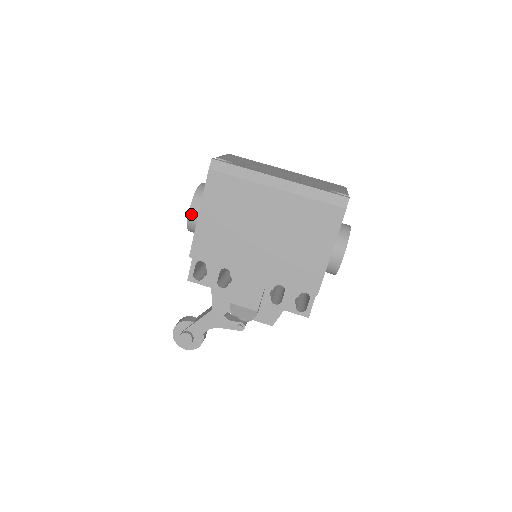
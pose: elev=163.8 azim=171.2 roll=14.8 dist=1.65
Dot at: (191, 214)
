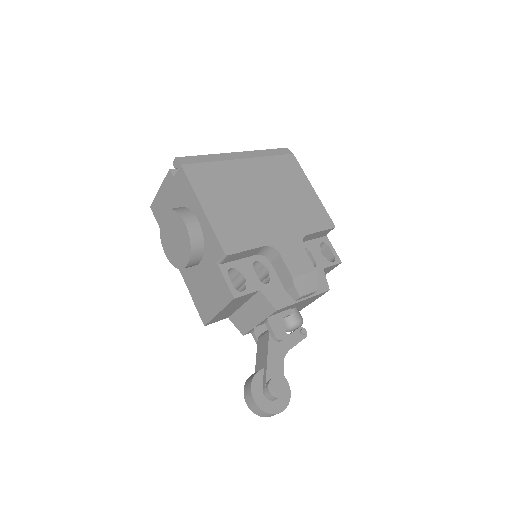
Dot at: (188, 225)
